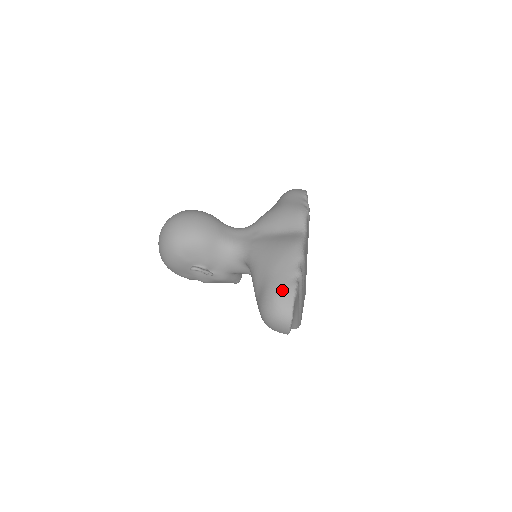
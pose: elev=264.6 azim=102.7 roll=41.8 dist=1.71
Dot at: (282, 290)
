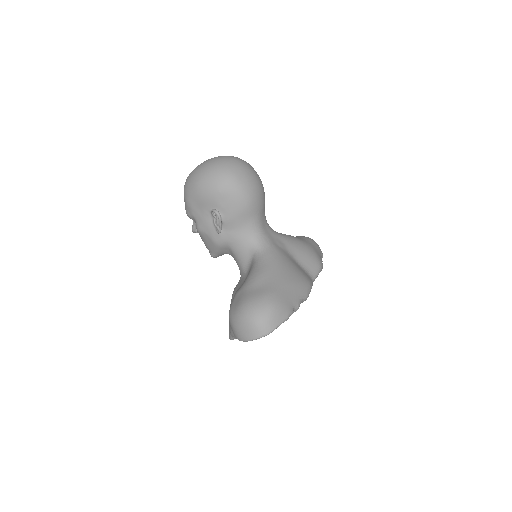
Dot at: (282, 306)
